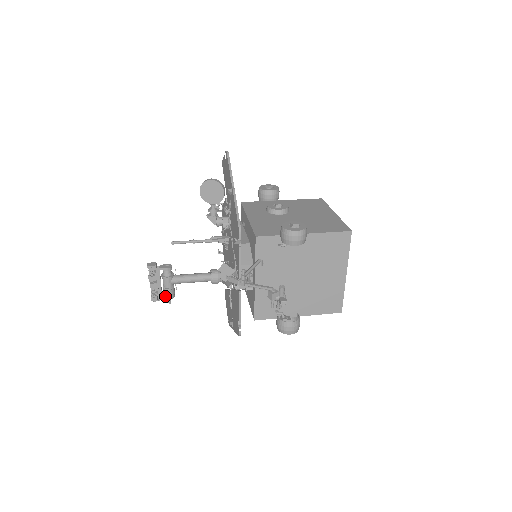
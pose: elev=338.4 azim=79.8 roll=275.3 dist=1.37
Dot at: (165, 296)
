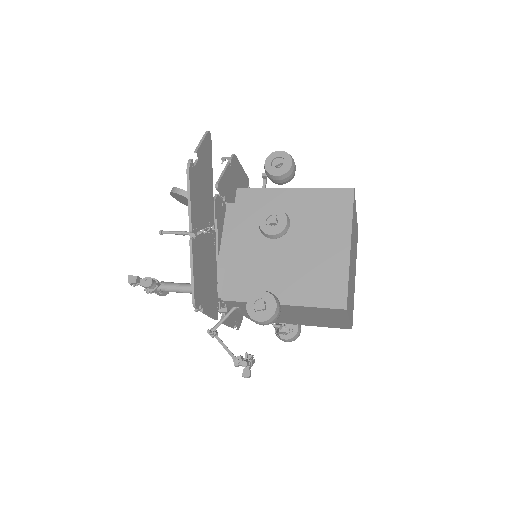
Dot at: occluded
